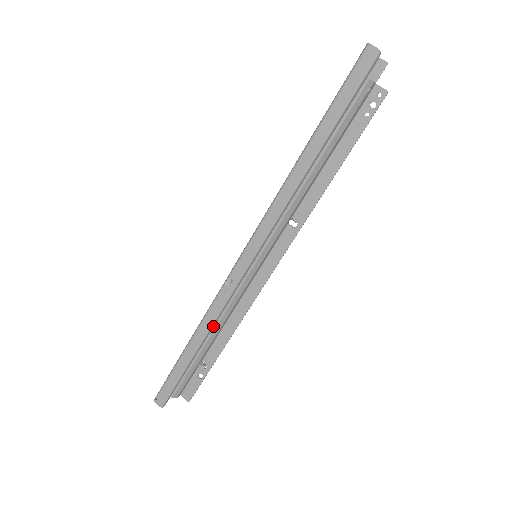
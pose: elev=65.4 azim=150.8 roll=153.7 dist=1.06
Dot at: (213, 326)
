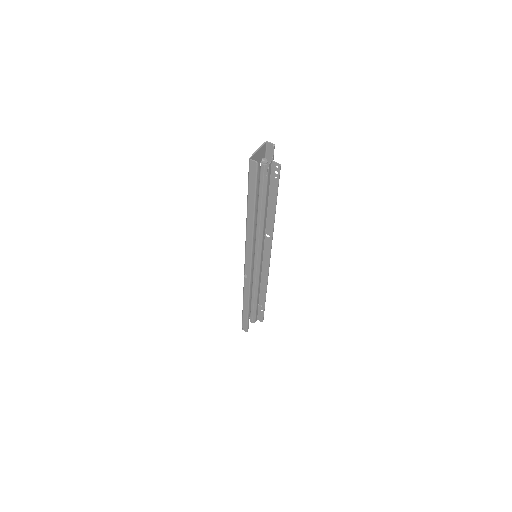
Dot at: (250, 295)
